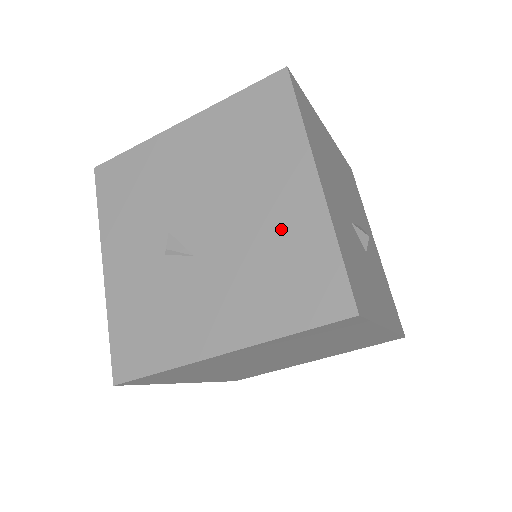
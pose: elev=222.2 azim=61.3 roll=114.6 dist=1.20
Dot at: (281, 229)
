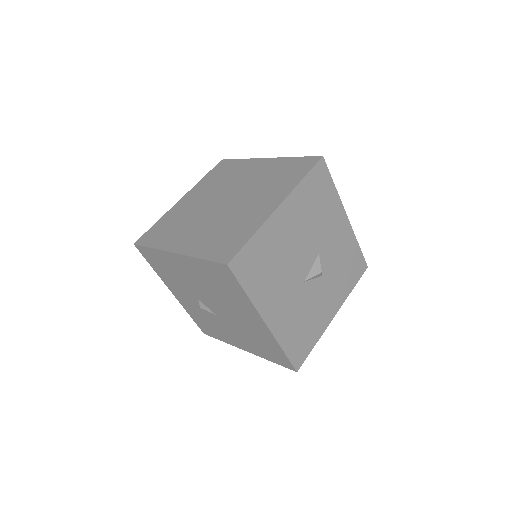
Dot at: (254, 331)
